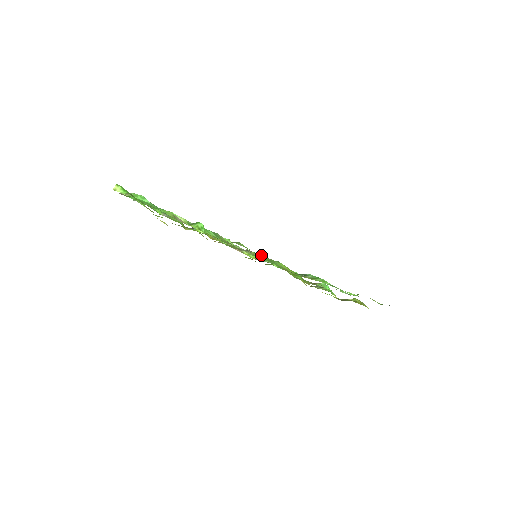
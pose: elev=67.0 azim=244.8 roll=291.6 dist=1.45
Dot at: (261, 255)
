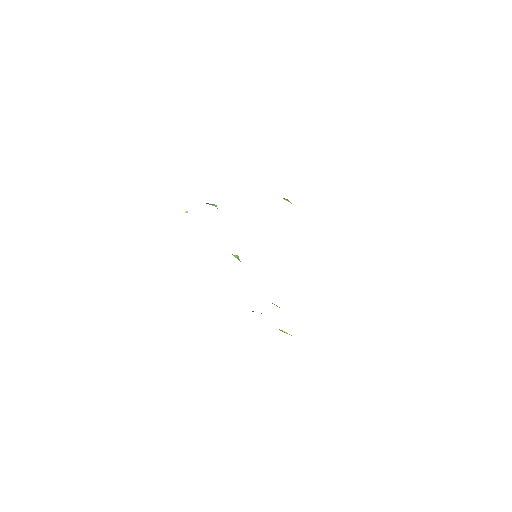
Dot at: occluded
